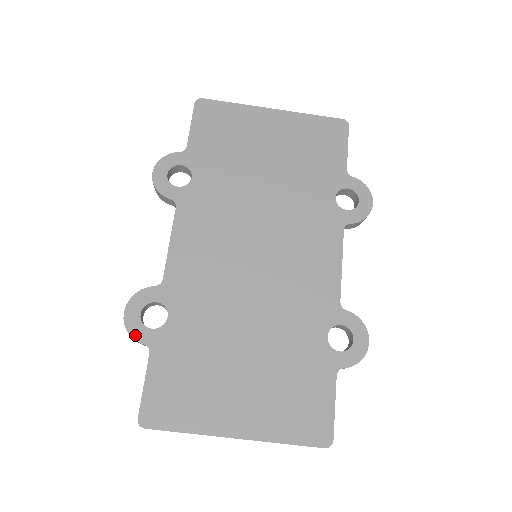
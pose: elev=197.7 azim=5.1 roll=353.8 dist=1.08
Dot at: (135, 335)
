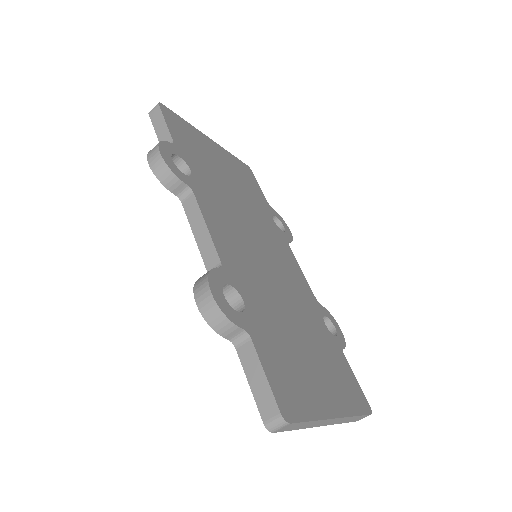
Dot at: (232, 318)
